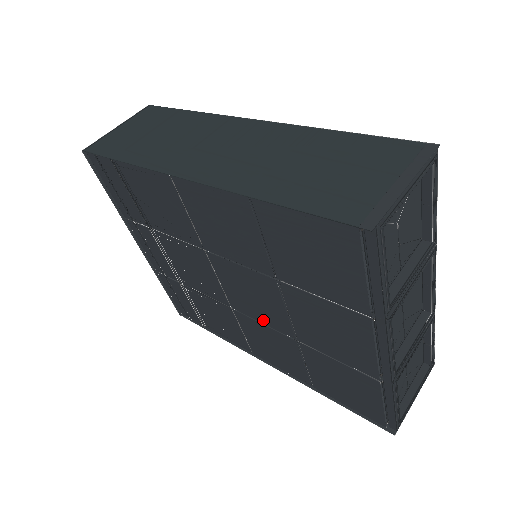
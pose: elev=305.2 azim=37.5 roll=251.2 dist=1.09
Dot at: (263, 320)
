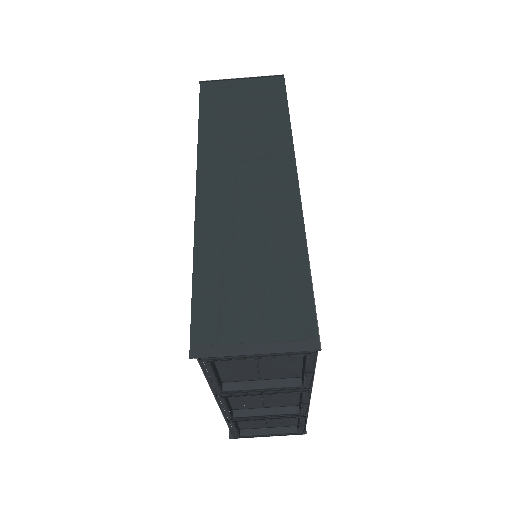
Dot at: occluded
